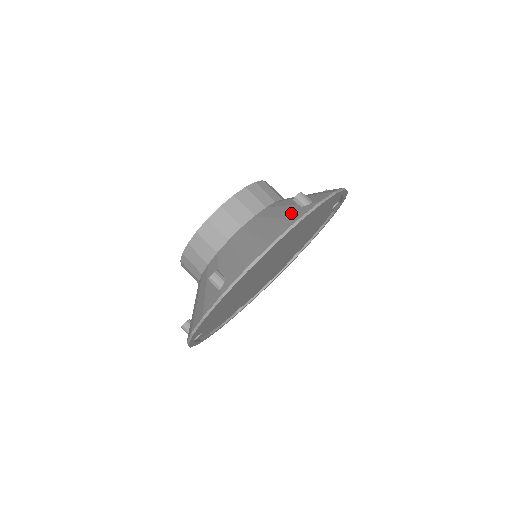
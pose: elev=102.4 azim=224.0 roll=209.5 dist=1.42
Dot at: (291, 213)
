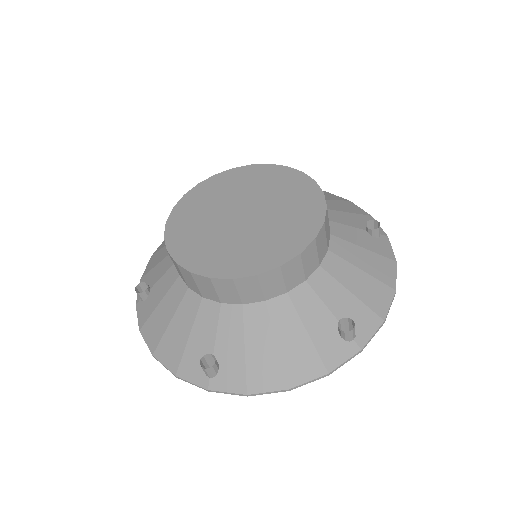
Dot at: (192, 359)
